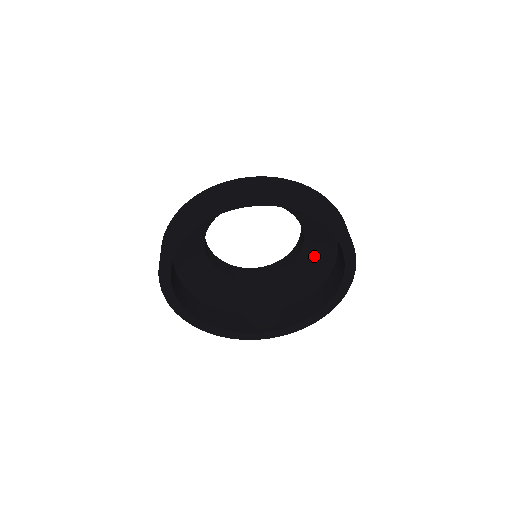
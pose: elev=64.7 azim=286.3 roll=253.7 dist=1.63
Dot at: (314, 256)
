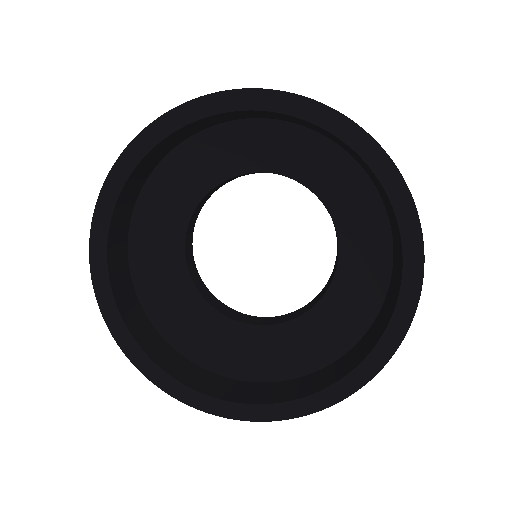
Dot at: (359, 255)
